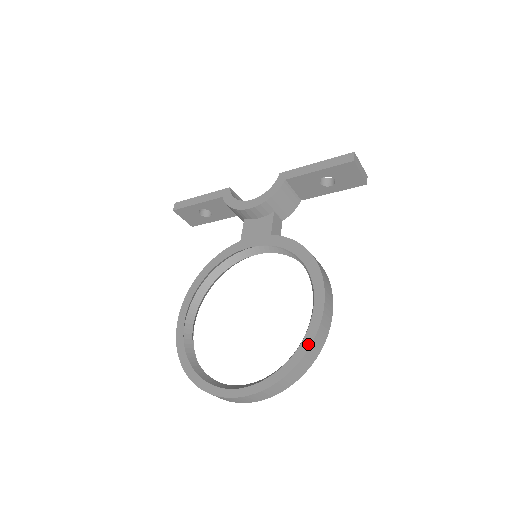
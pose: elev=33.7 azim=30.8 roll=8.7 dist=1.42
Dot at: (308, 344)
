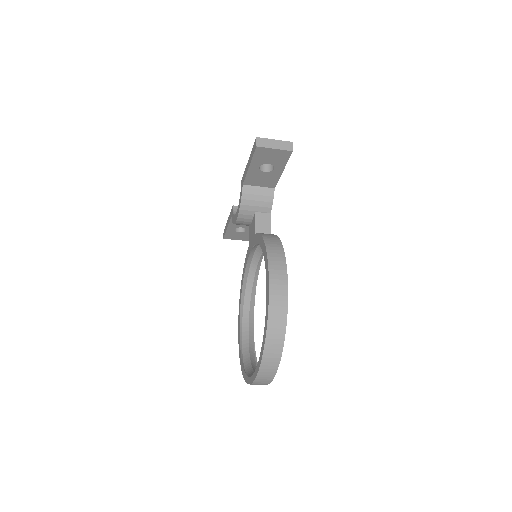
Dot at: (266, 327)
